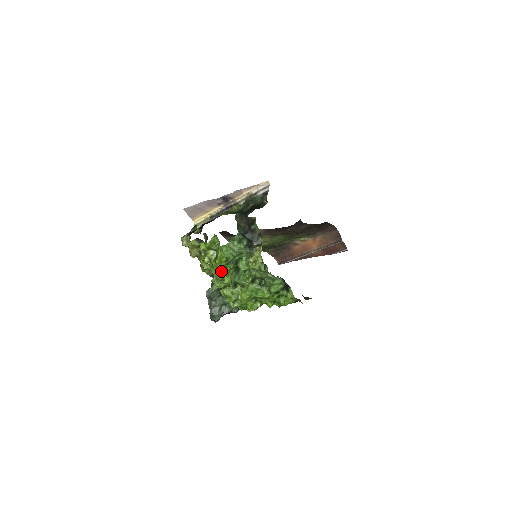
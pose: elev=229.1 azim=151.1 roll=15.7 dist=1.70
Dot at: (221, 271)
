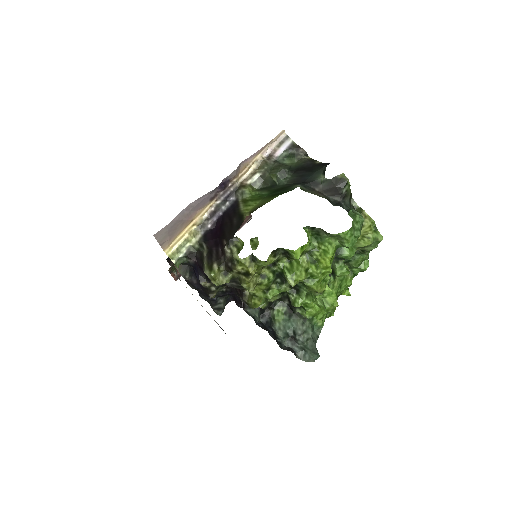
Dot at: (324, 278)
